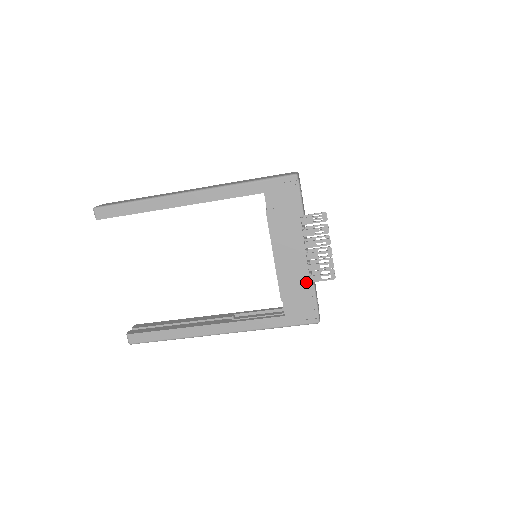
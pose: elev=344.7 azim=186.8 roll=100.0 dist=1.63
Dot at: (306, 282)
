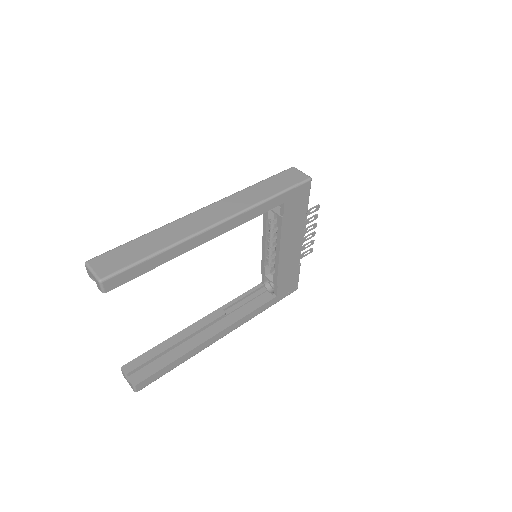
Dot at: (297, 264)
